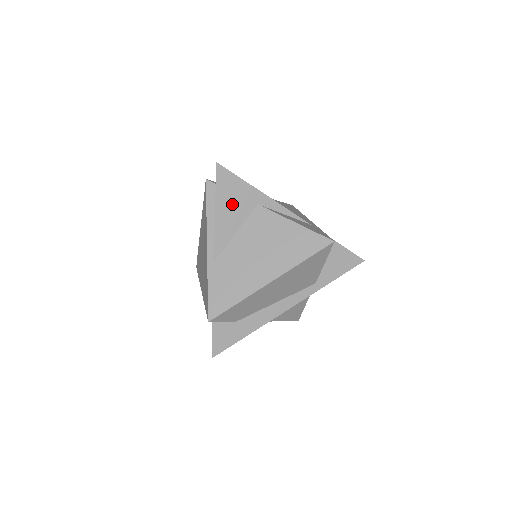
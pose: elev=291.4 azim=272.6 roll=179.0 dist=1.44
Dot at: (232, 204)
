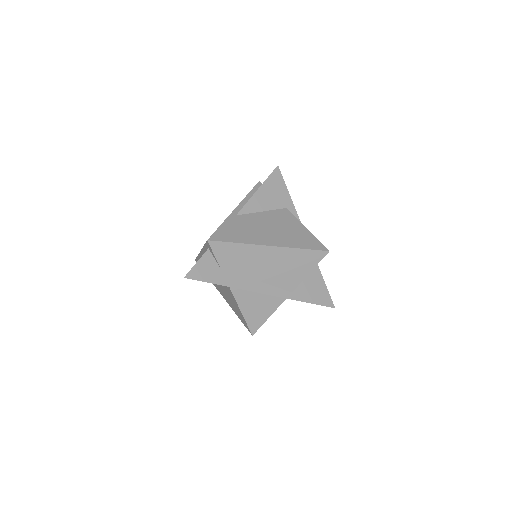
Dot at: (271, 194)
